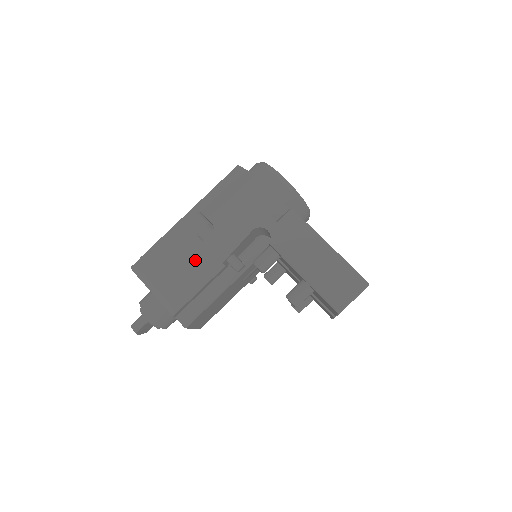
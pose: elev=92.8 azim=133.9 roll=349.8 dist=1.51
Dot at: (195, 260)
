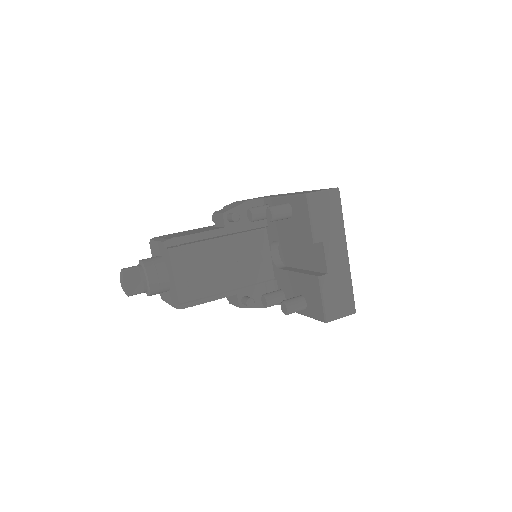
Dot at: occluded
